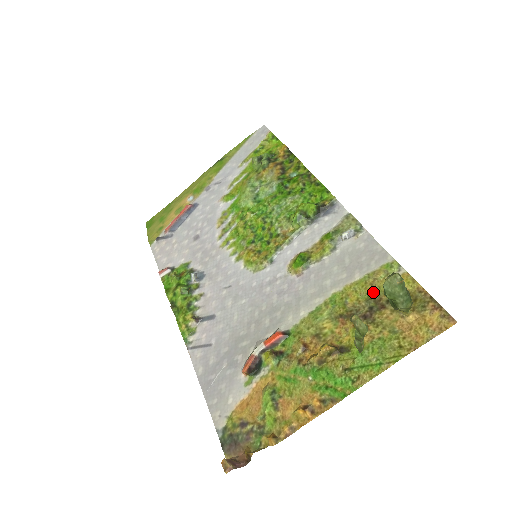
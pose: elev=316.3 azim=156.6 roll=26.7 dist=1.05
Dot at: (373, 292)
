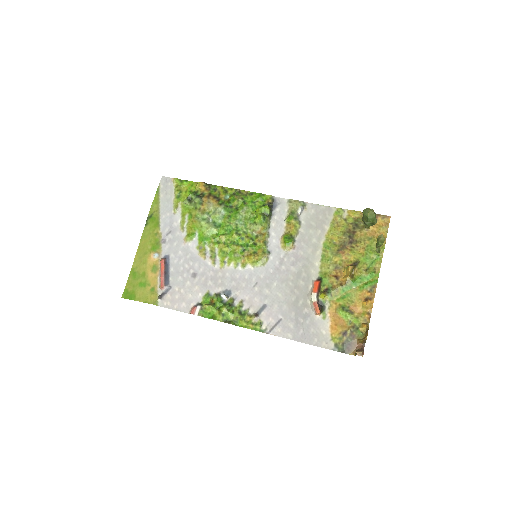
Dot at: (343, 229)
